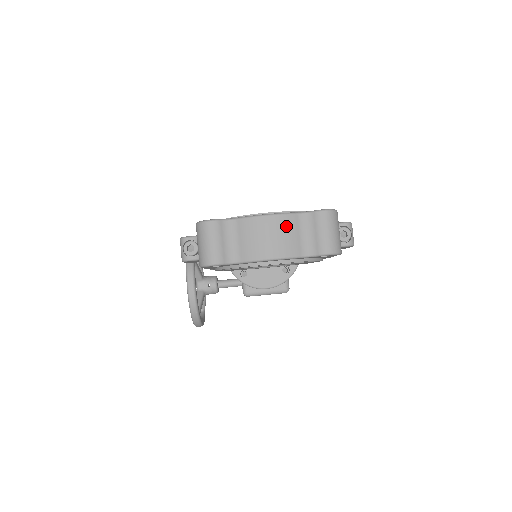
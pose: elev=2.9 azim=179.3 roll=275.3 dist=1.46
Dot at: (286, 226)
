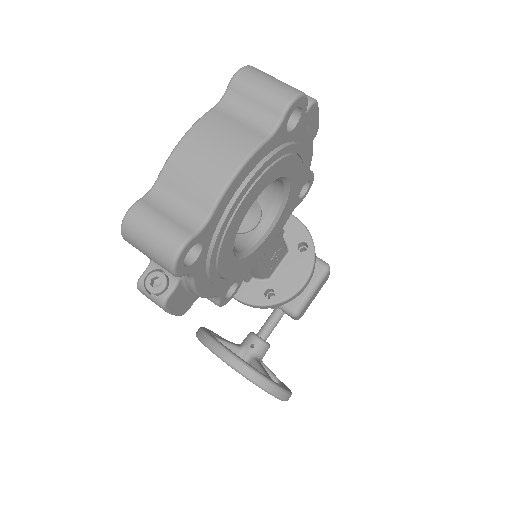
Dot at: (215, 127)
